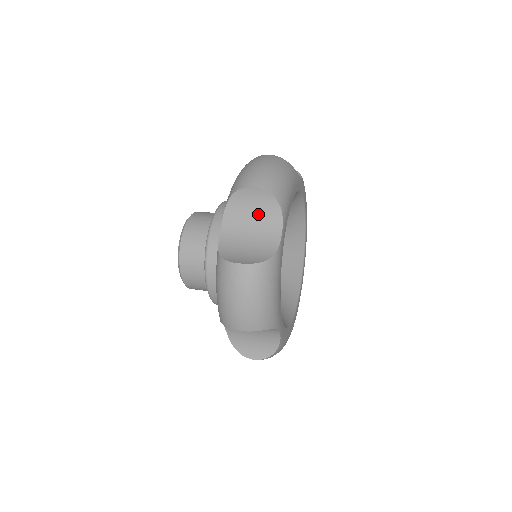
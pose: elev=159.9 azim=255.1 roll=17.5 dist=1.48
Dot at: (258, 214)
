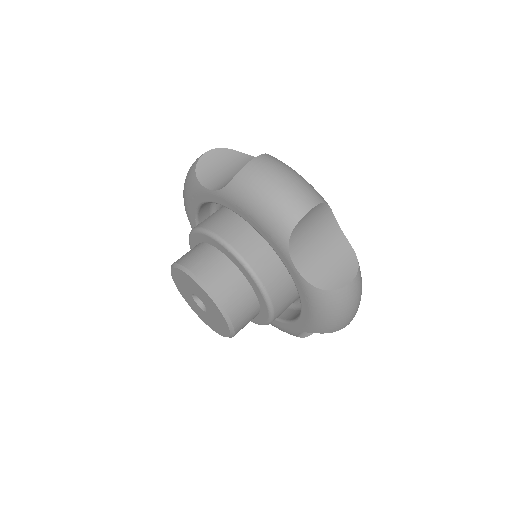
Dot at: (316, 228)
